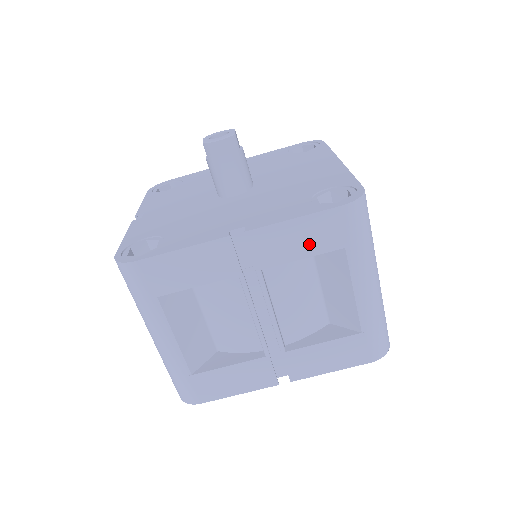
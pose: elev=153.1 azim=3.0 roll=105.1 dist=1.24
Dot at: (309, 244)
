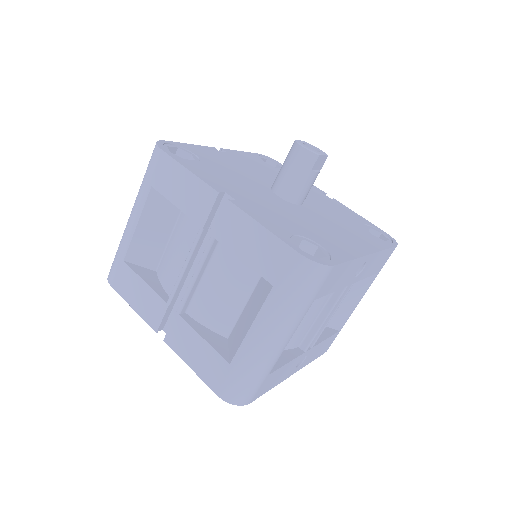
Dot at: (255, 255)
